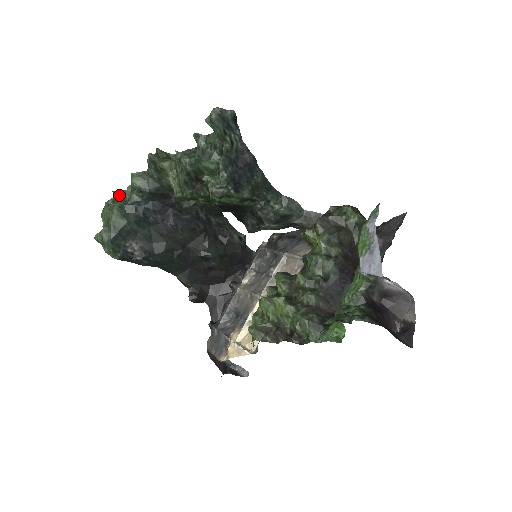
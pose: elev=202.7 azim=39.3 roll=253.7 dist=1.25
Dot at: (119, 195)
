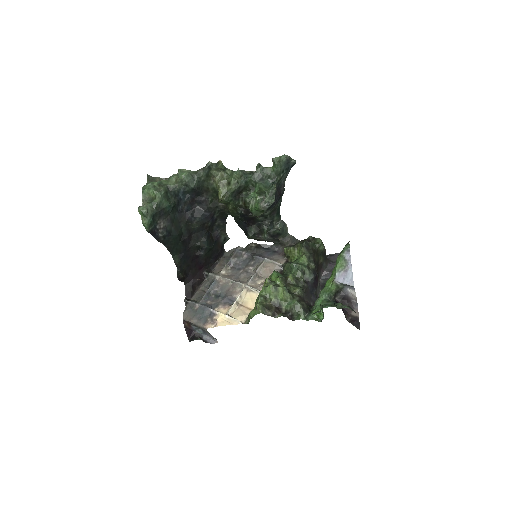
Dot at: (163, 181)
